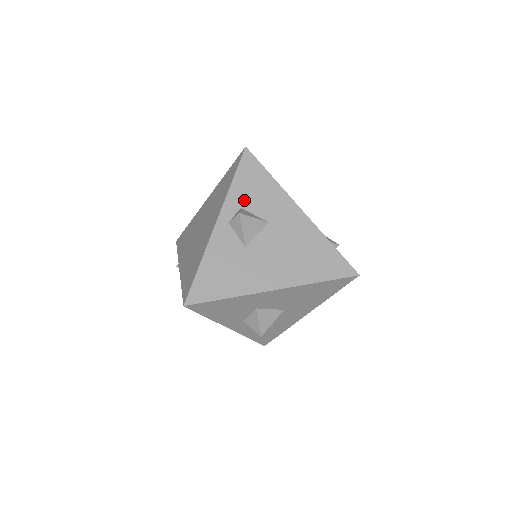
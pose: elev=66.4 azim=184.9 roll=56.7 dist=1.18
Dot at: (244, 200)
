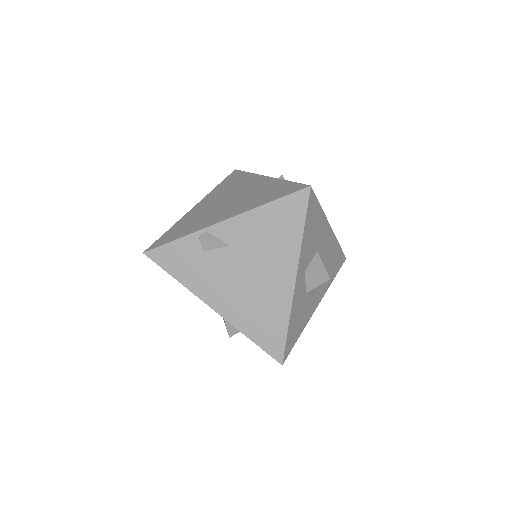
Dot at: occluded
